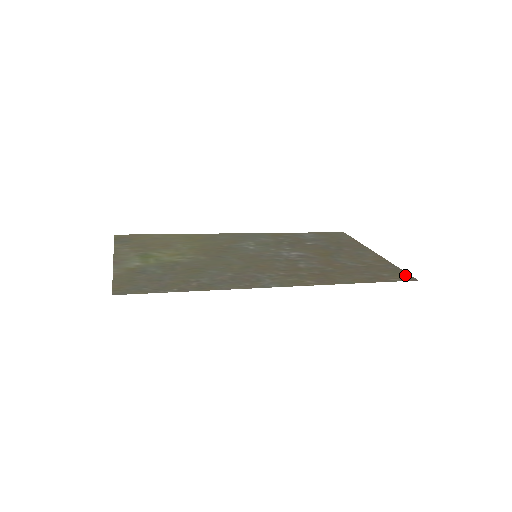
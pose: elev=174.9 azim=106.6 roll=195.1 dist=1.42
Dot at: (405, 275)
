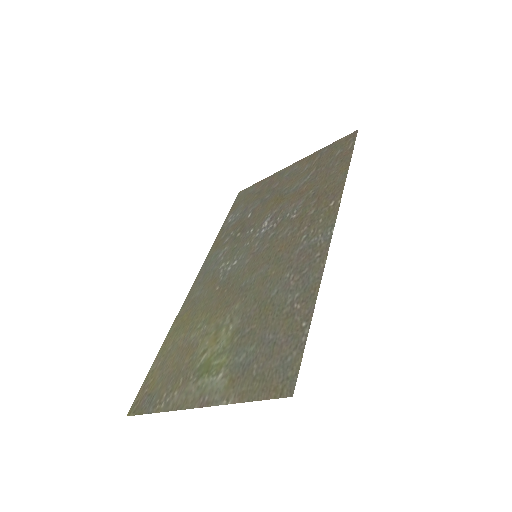
Dot at: (345, 139)
